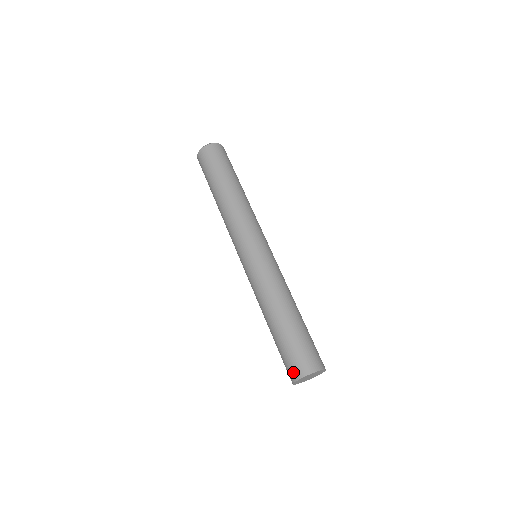
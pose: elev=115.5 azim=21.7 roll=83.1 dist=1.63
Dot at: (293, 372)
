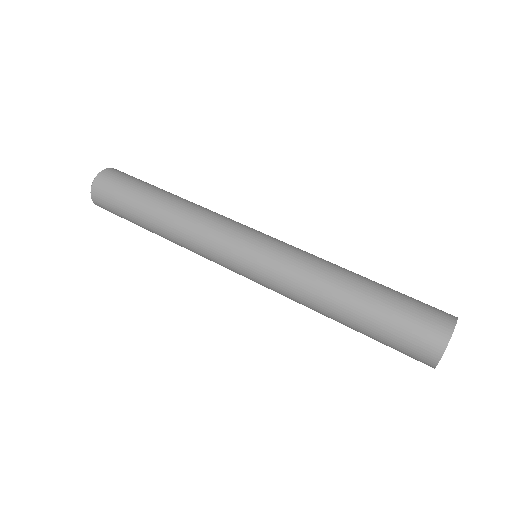
Dot at: (427, 351)
